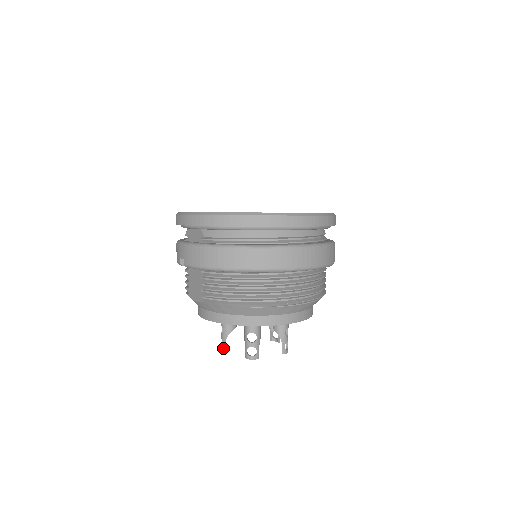
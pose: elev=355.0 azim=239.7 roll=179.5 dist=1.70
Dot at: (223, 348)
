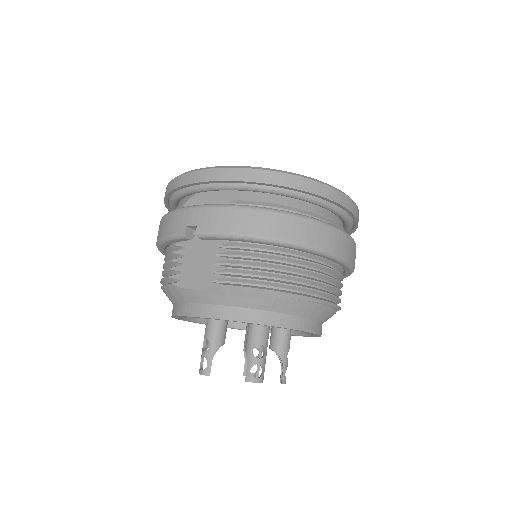
Dot at: (206, 370)
